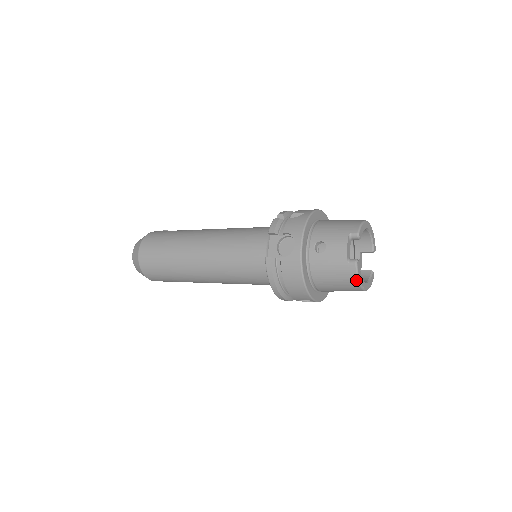
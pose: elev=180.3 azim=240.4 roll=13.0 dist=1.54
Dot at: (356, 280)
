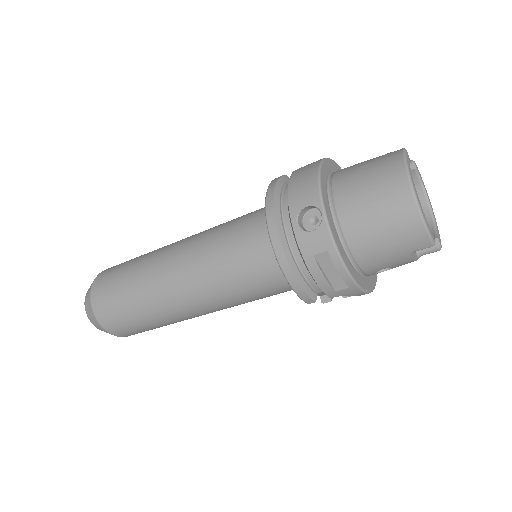
Dot at: (401, 160)
